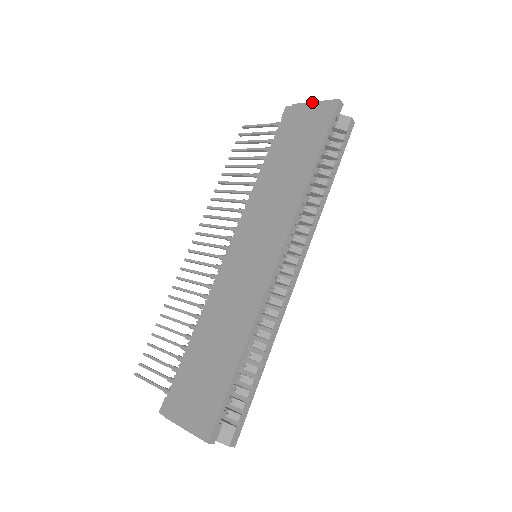
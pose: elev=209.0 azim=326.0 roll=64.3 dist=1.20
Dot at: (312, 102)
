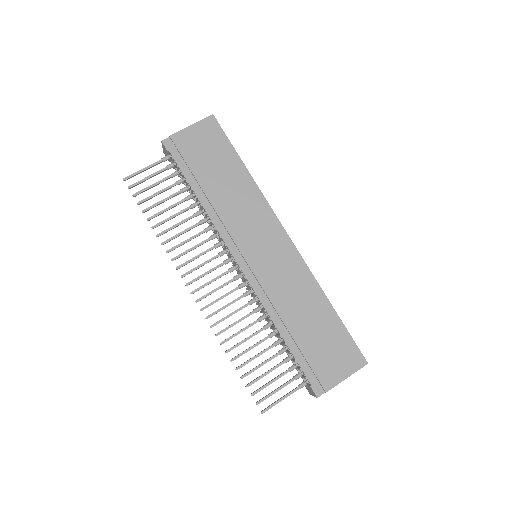
Dot at: (189, 126)
